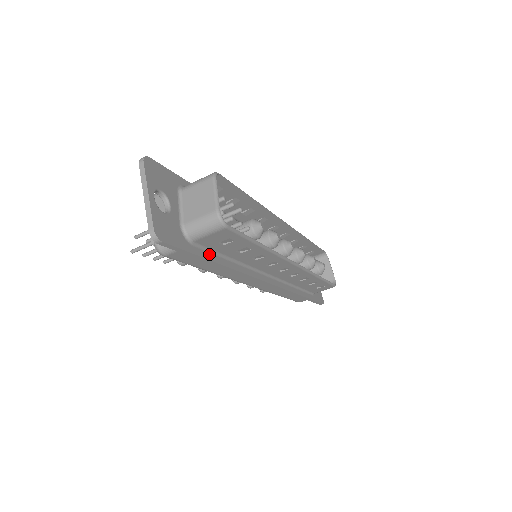
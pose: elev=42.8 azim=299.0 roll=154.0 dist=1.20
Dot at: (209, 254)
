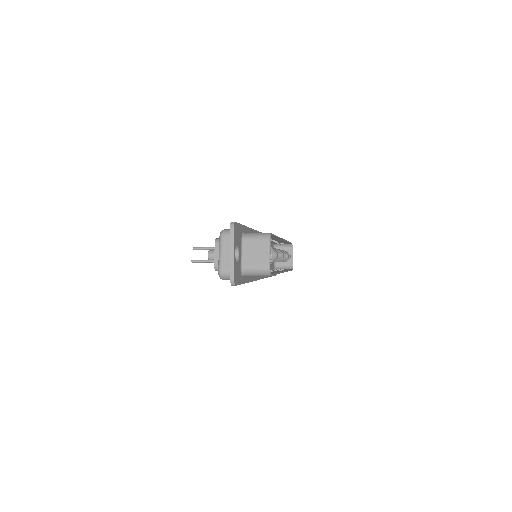
Dot at: (247, 278)
